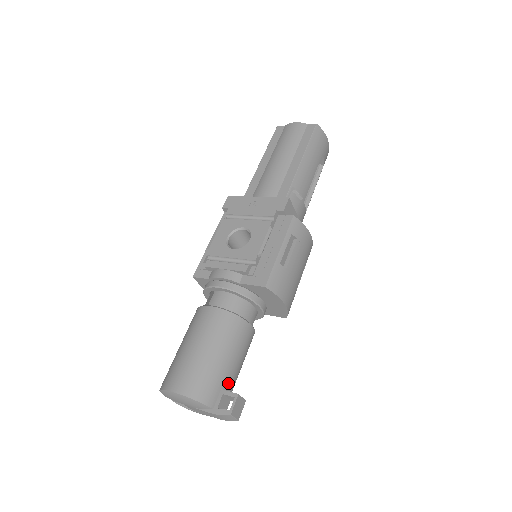
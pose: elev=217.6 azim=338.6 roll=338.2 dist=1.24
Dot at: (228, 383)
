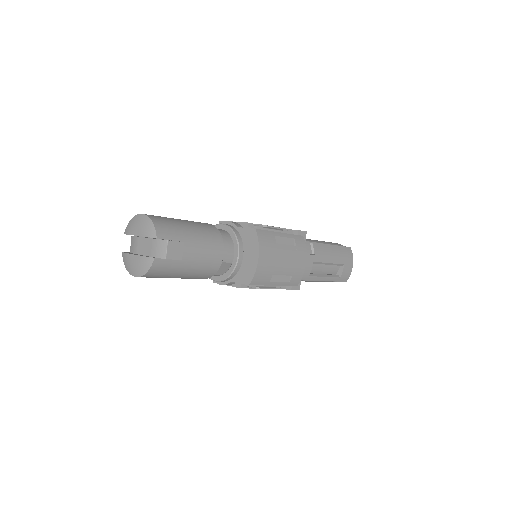
Dot at: occluded
